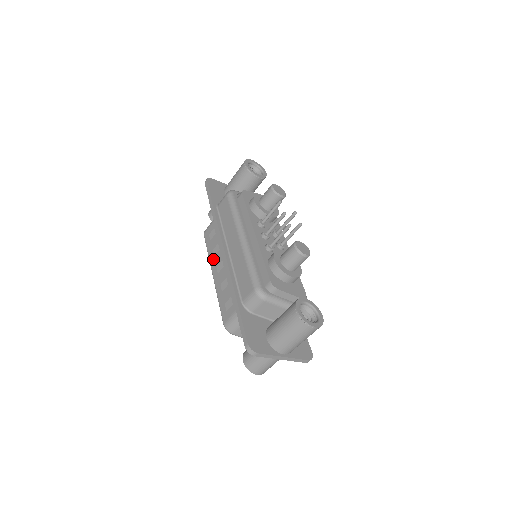
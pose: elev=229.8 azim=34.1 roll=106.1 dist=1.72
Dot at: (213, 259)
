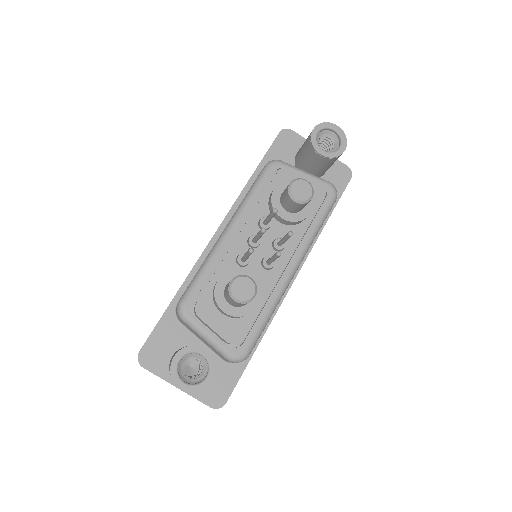
Dot at: occluded
